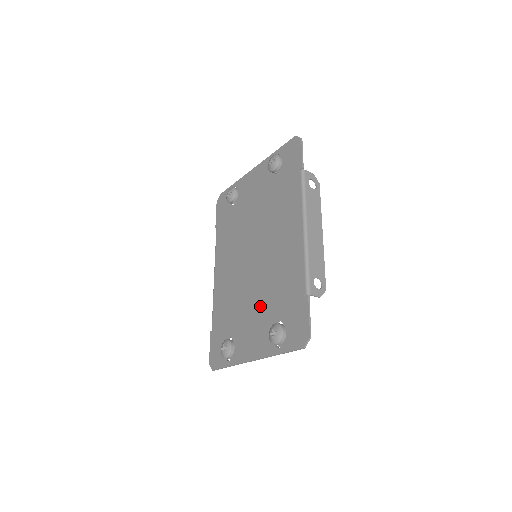
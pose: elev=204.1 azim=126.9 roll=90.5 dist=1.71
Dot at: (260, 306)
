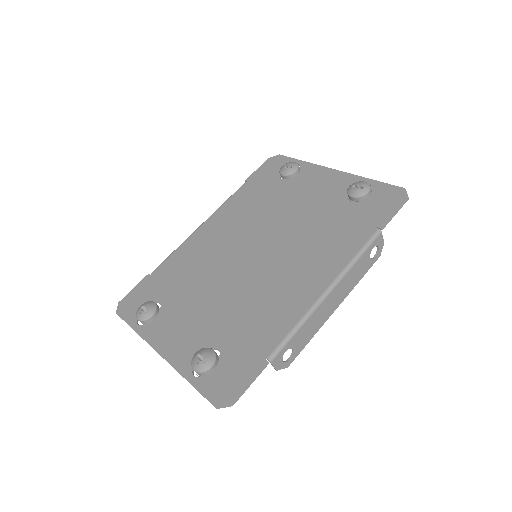
Dot at: (214, 311)
